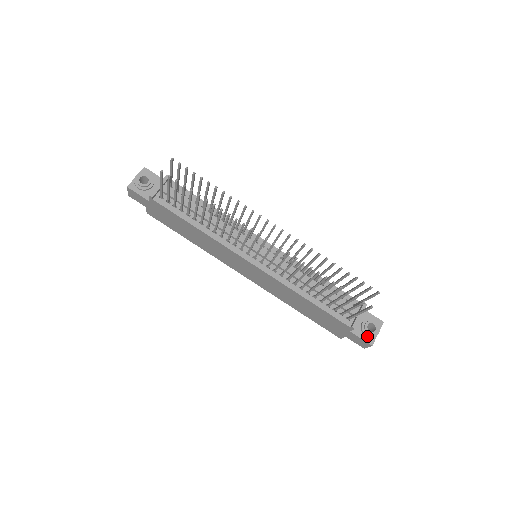
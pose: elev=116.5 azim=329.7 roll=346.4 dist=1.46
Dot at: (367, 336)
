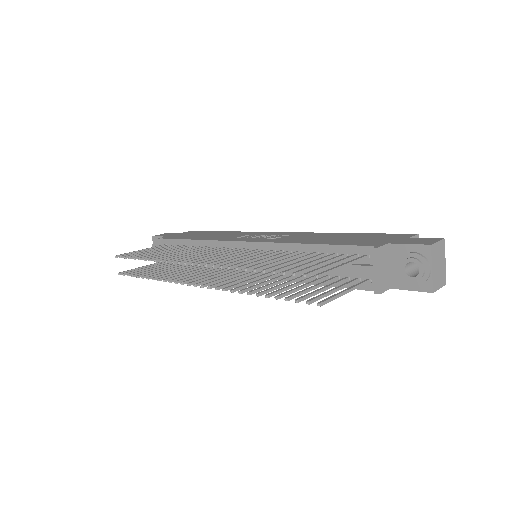
Dot at: (414, 285)
